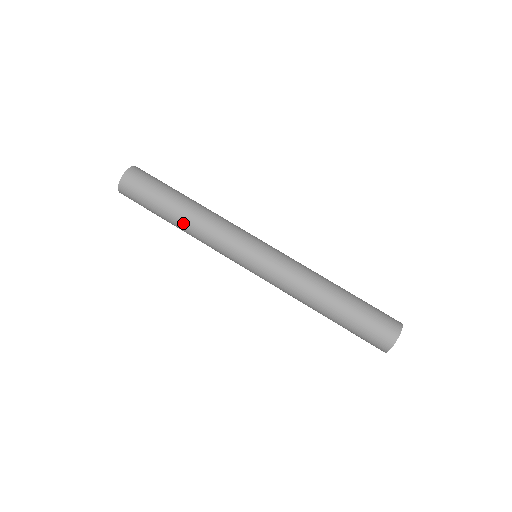
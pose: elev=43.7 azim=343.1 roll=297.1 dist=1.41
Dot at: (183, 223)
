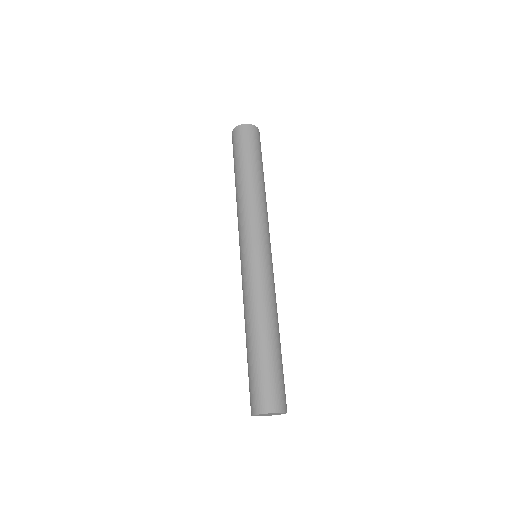
Dot at: (240, 186)
